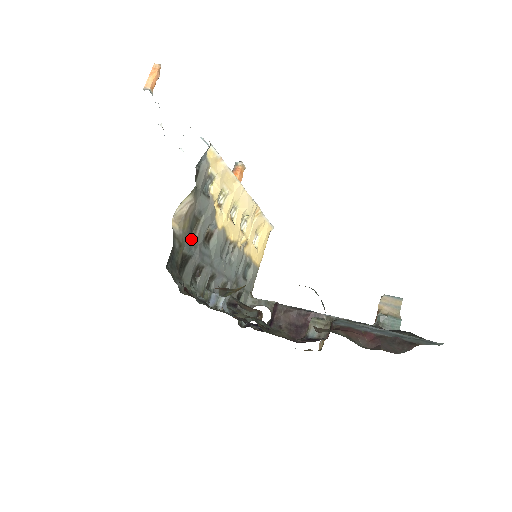
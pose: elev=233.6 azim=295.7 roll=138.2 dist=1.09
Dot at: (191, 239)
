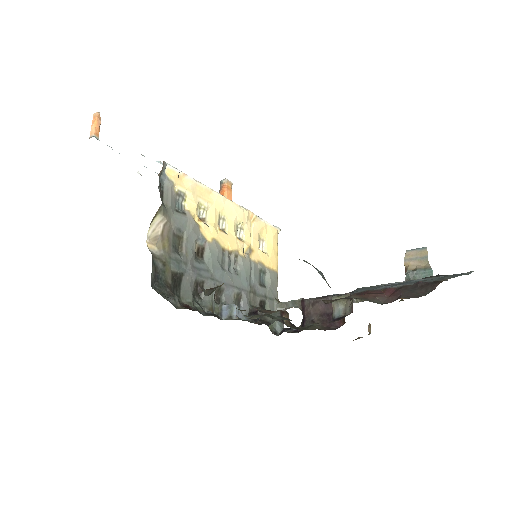
Dot at: (177, 257)
